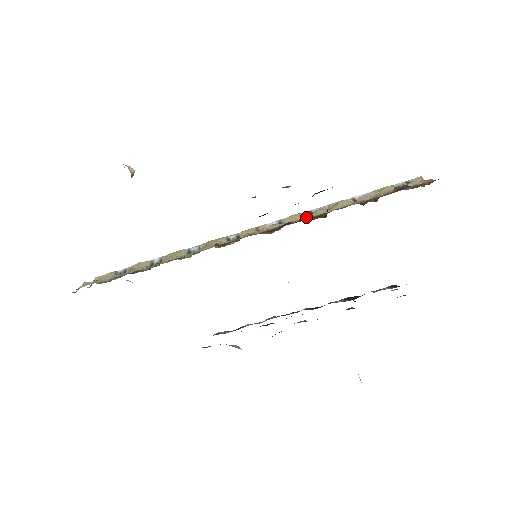
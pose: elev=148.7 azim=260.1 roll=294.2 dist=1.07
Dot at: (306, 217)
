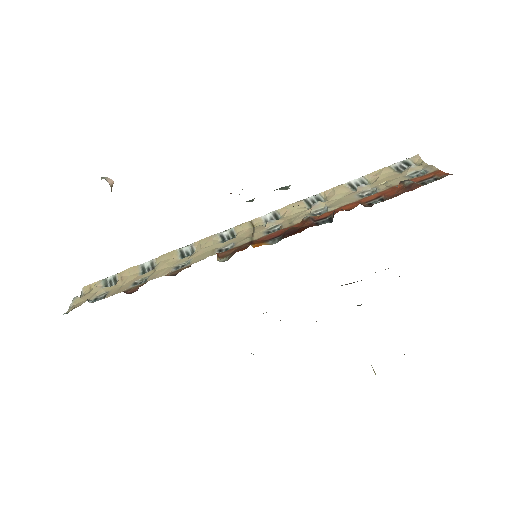
Dot at: (309, 220)
